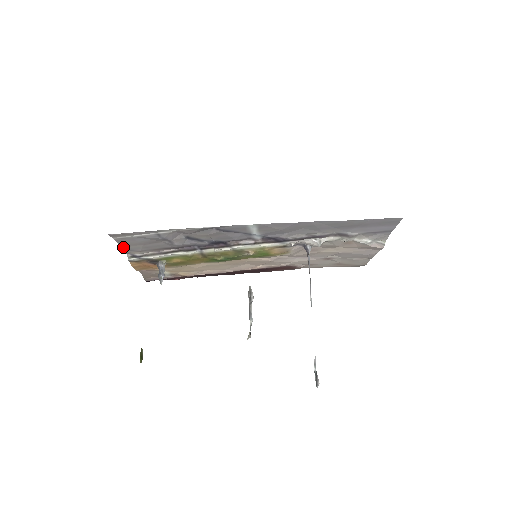
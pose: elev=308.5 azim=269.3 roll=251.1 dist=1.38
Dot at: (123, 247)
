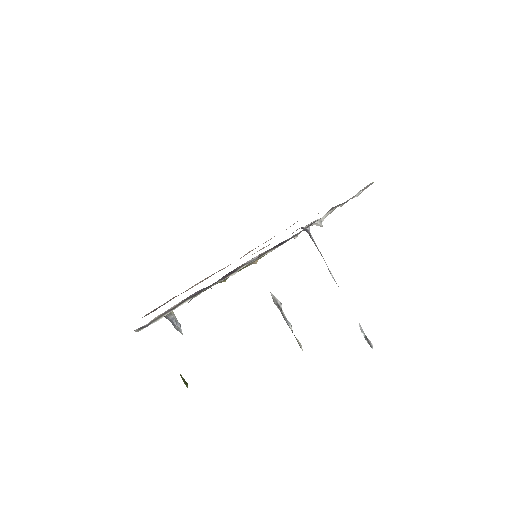
Dot at: occluded
